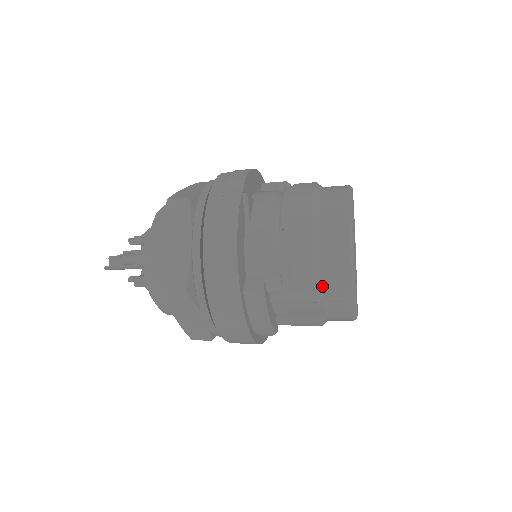
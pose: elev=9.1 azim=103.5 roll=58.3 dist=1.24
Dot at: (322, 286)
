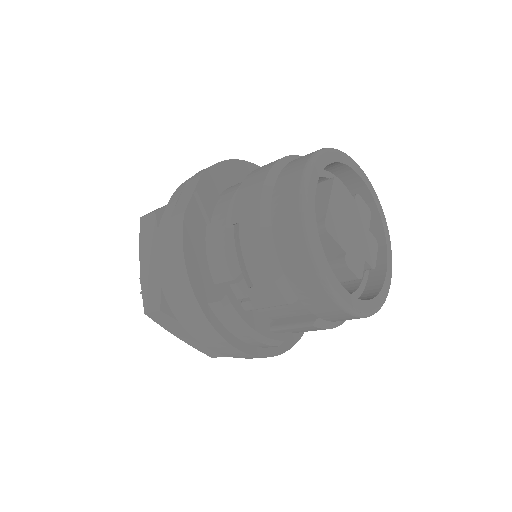
Dot at: (289, 283)
